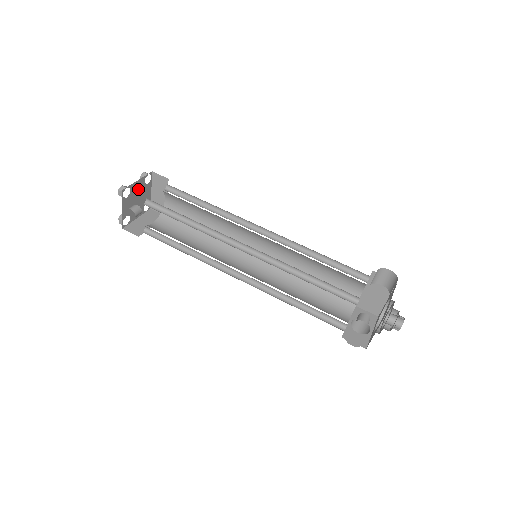
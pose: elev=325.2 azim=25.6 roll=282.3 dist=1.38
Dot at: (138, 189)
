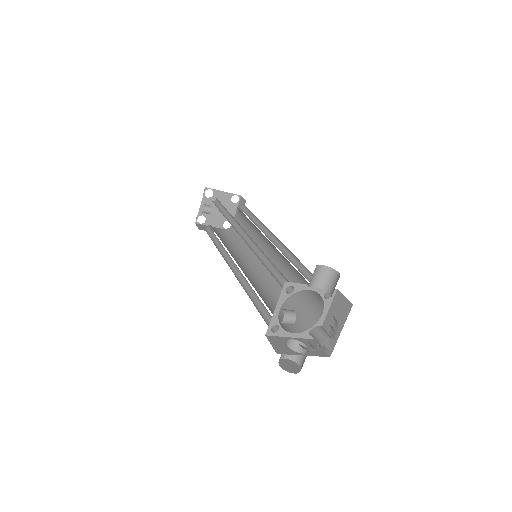
Dot at: (222, 200)
